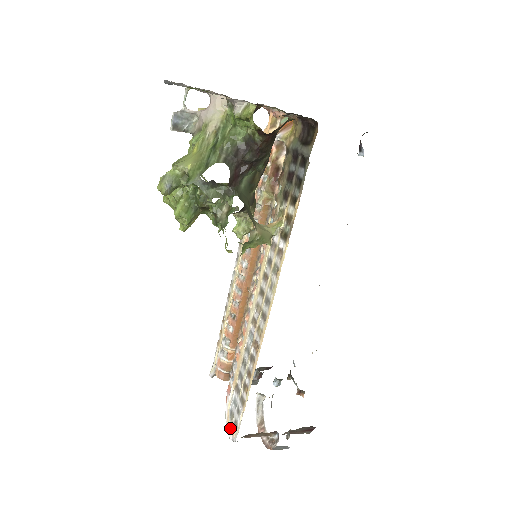
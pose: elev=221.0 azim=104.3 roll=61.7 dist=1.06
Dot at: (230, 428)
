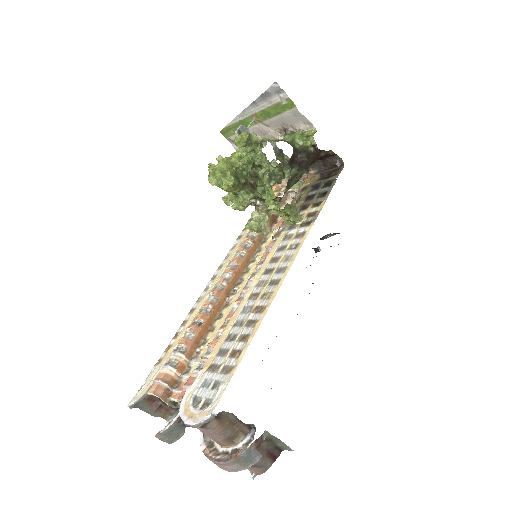
Dot at: (193, 414)
